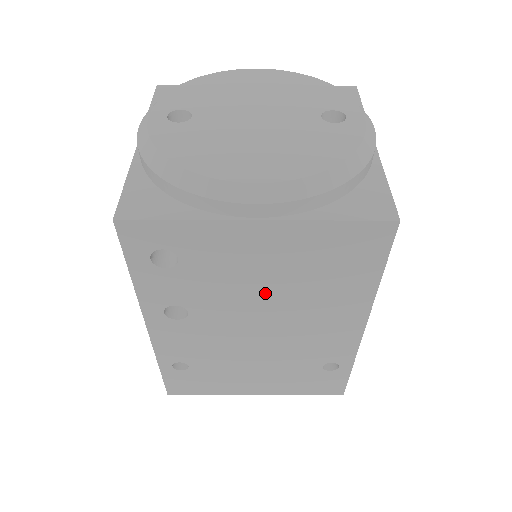
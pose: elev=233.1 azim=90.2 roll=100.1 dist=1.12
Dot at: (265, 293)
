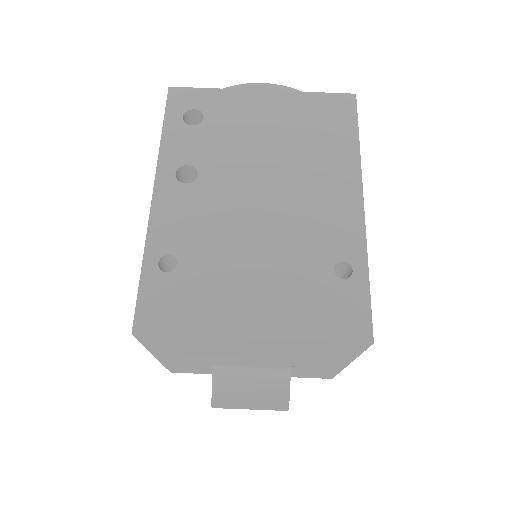
Dot at: (267, 154)
